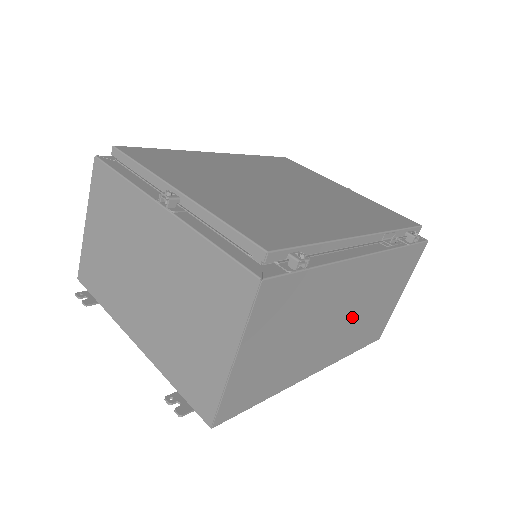
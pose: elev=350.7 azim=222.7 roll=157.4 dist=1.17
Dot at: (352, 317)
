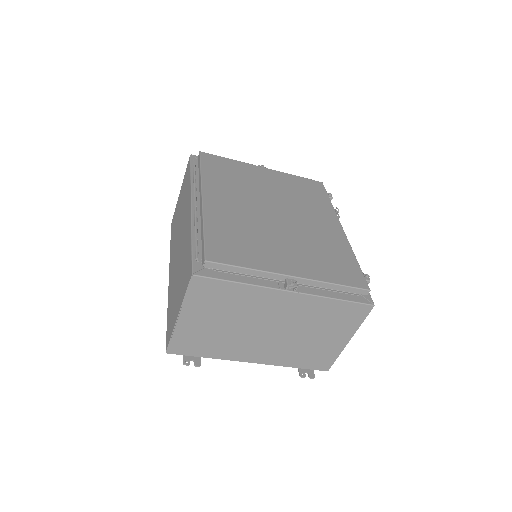
Dot at: occluded
